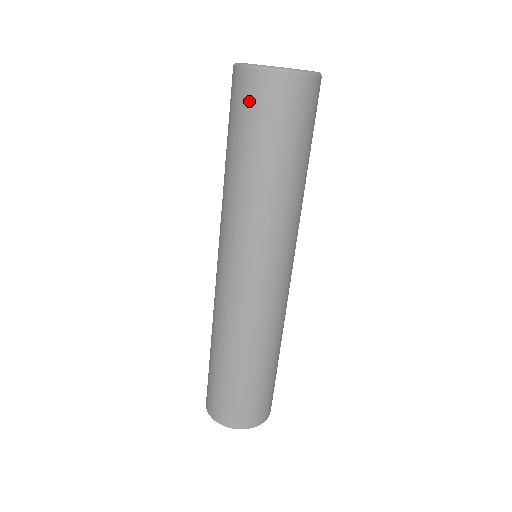
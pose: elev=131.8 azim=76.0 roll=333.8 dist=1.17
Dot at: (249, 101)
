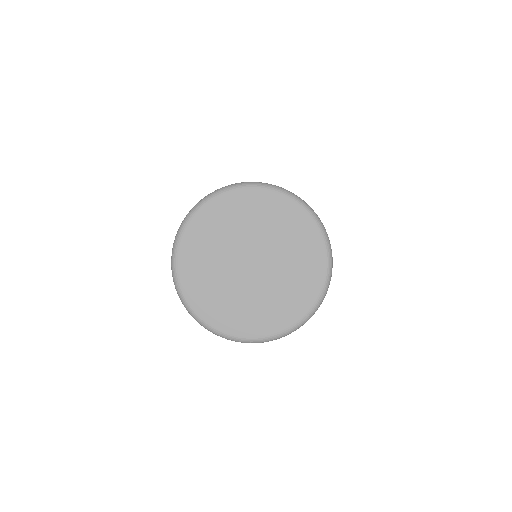
Dot at: occluded
